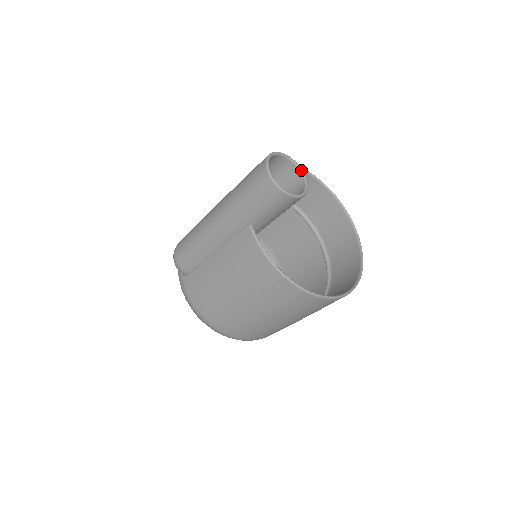
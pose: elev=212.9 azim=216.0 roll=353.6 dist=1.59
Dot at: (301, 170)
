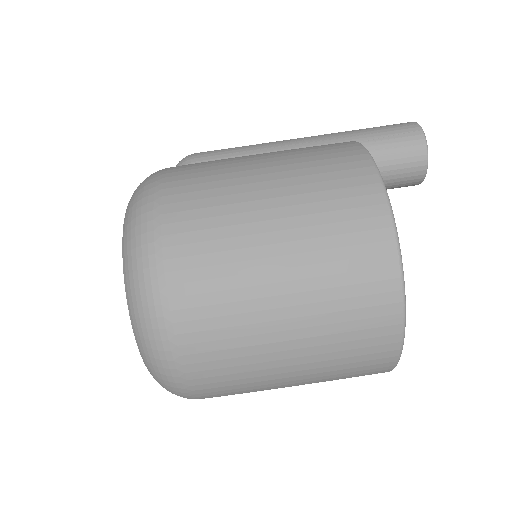
Dot at: occluded
